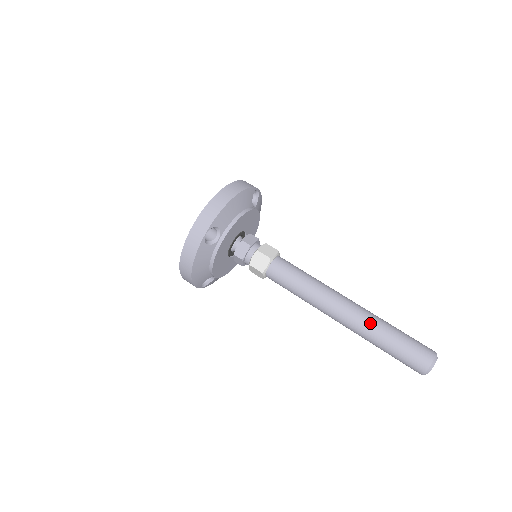
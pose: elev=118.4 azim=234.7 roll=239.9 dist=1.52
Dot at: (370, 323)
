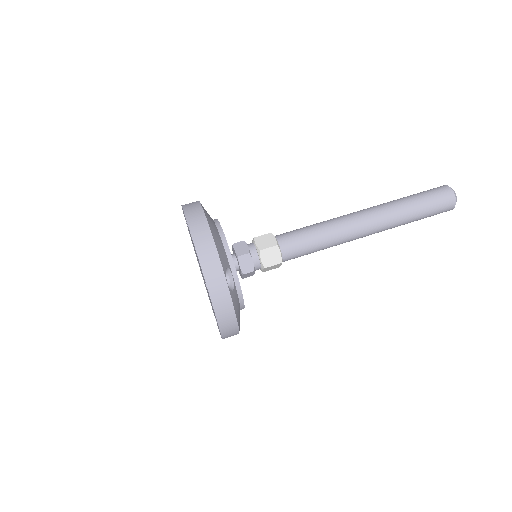
Dot at: (393, 212)
